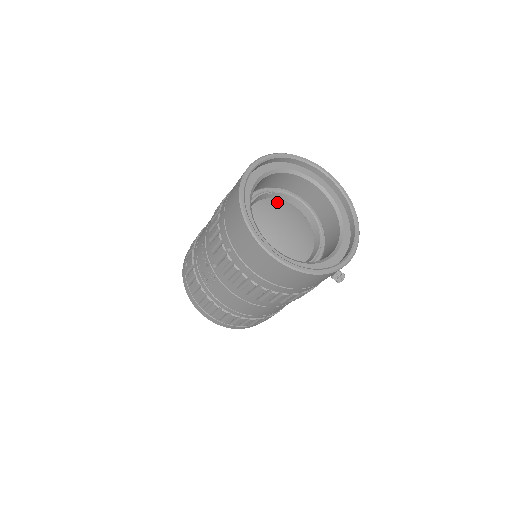
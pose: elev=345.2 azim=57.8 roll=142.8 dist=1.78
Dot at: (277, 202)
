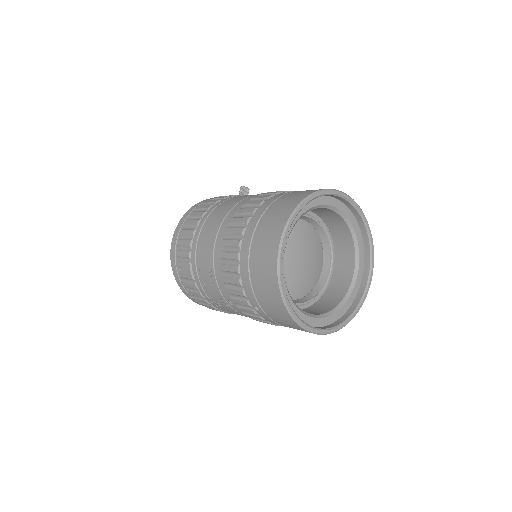
Dot at: occluded
